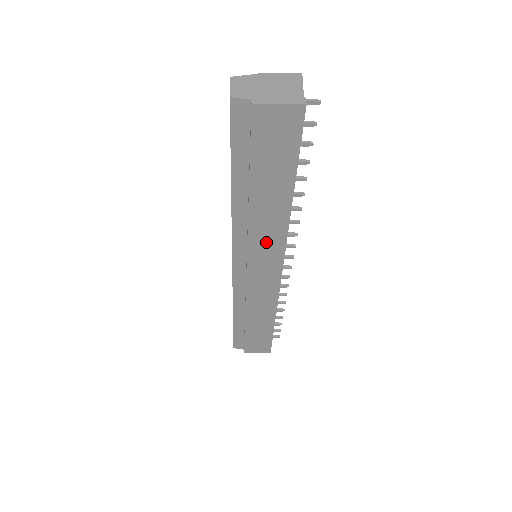
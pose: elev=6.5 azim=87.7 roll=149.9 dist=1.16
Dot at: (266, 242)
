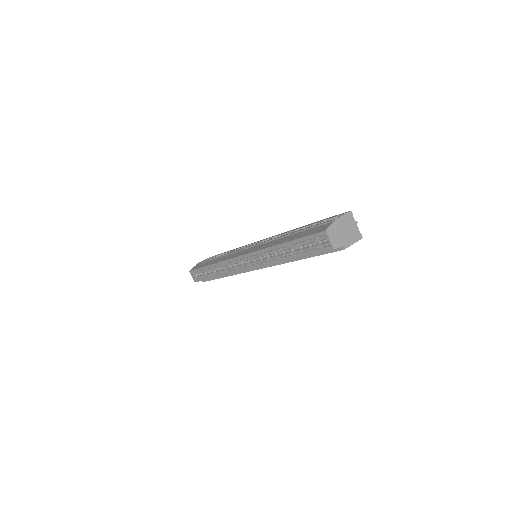
Dot at: occluded
